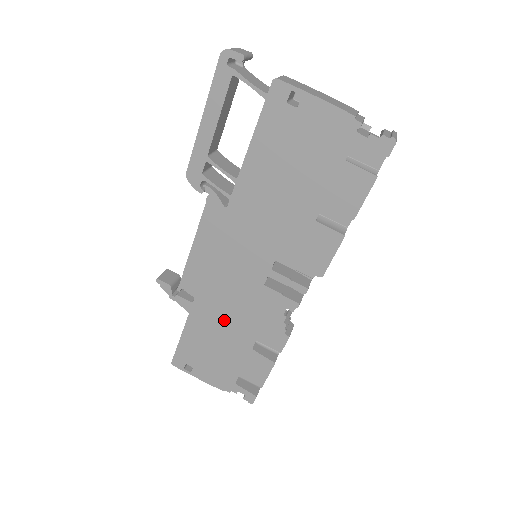
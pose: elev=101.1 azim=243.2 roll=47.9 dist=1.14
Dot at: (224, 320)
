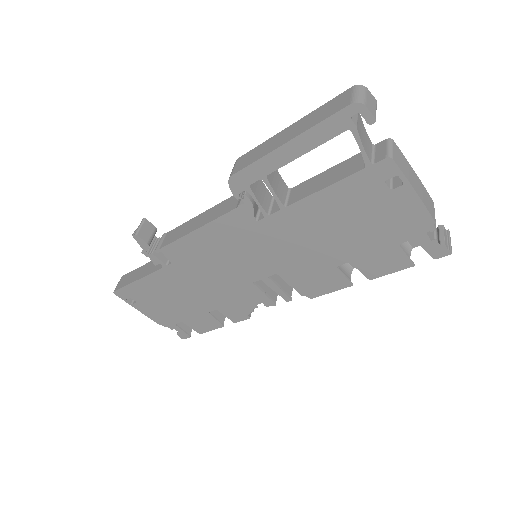
Dot at: (193, 287)
